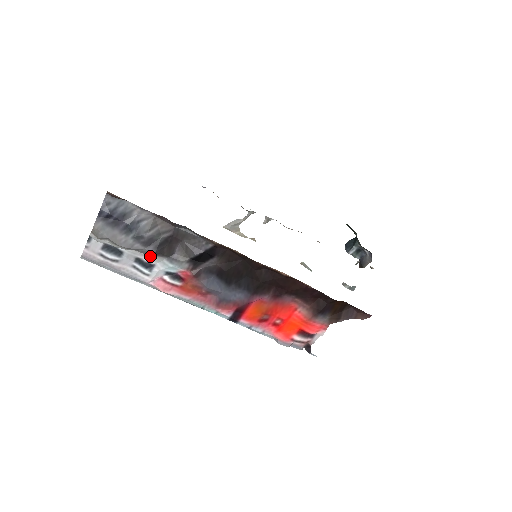
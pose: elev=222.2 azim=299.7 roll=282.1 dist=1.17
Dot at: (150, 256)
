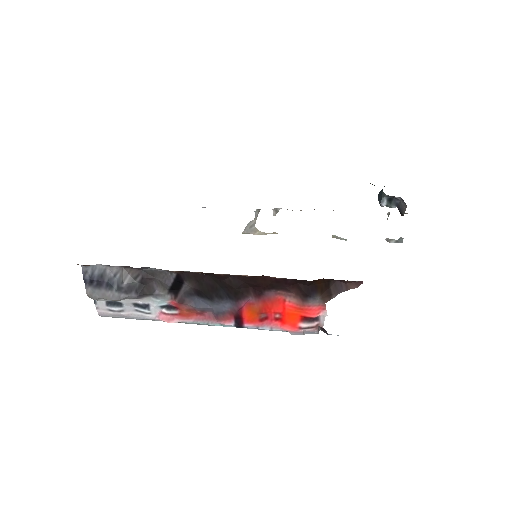
Dot at: (140, 299)
